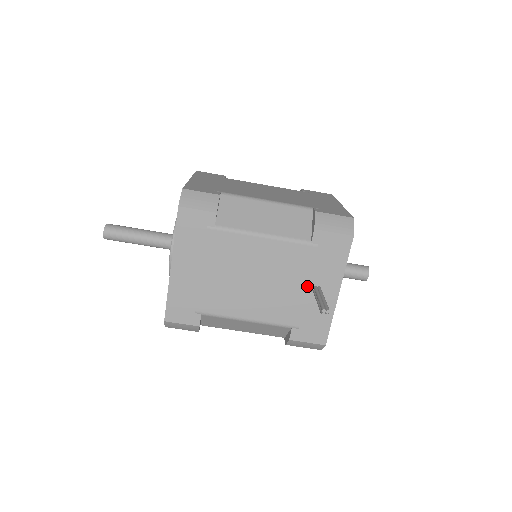
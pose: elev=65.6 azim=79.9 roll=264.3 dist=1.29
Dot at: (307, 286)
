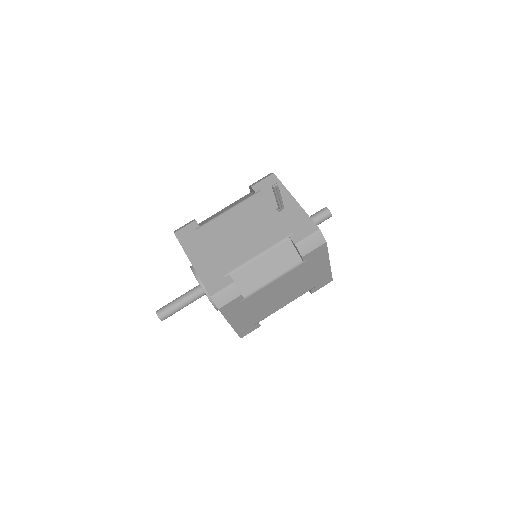
Dot at: (274, 211)
